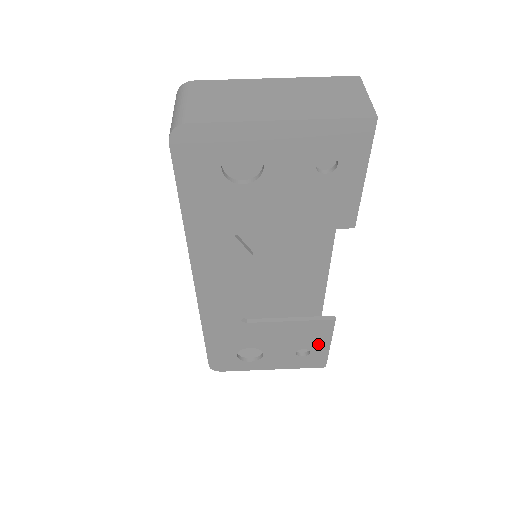
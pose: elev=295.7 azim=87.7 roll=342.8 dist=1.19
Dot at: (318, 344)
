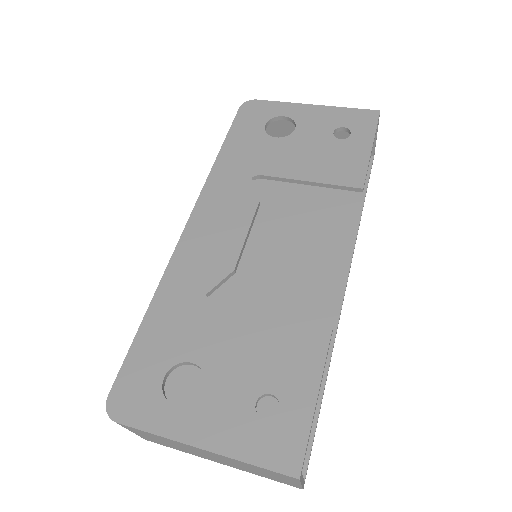
Dot at: (297, 387)
